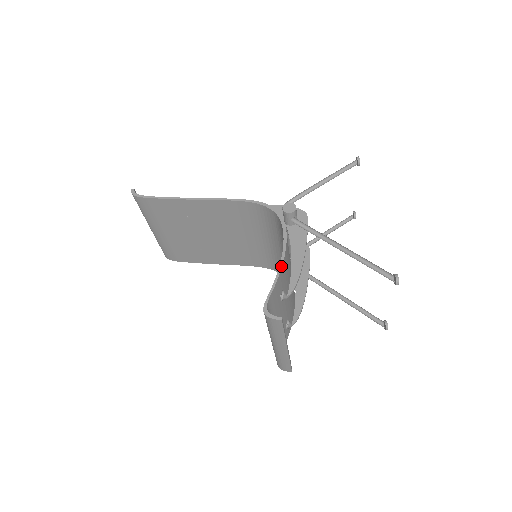
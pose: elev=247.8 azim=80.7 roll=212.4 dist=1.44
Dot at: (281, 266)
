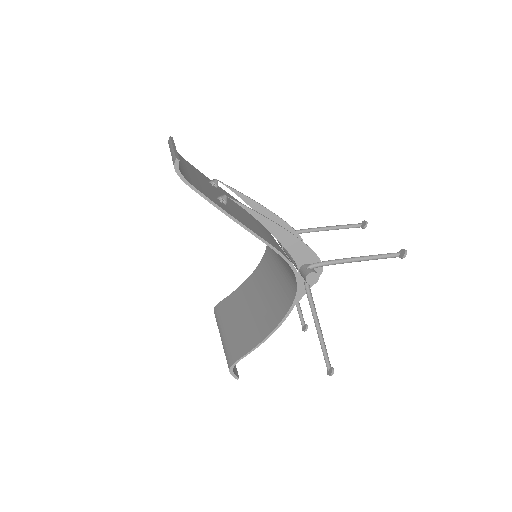
Dot at: (266, 339)
